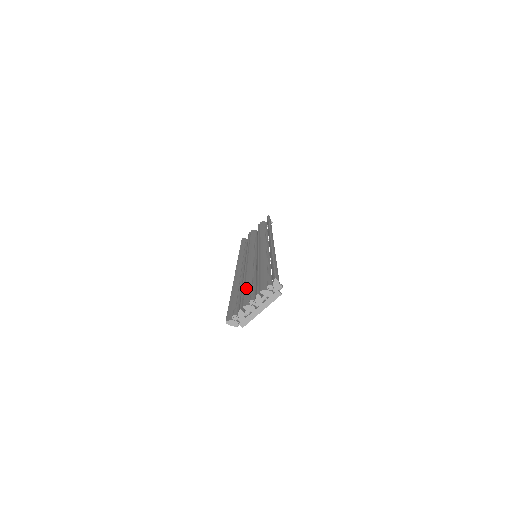
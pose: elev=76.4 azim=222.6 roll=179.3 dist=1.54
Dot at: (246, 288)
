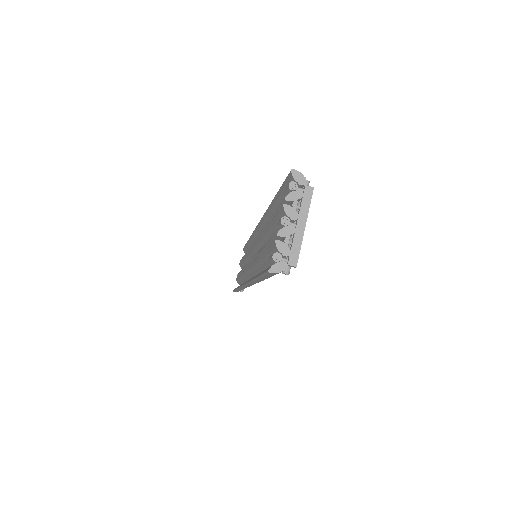
Dot at: occluded
